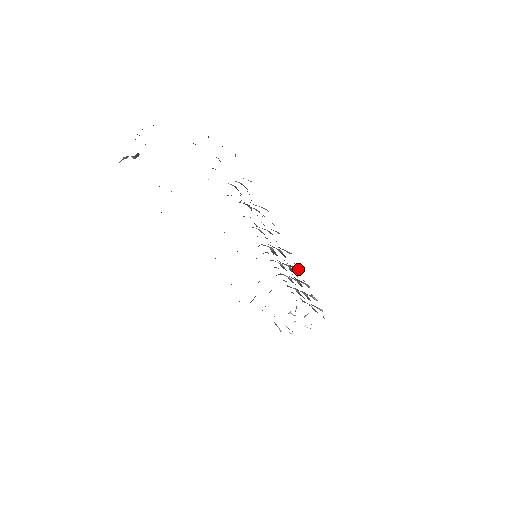
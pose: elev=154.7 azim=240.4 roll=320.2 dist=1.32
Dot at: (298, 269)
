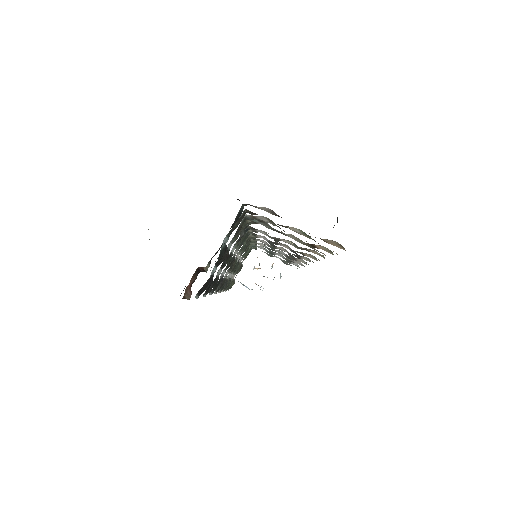
Dot at: (306, 258)
